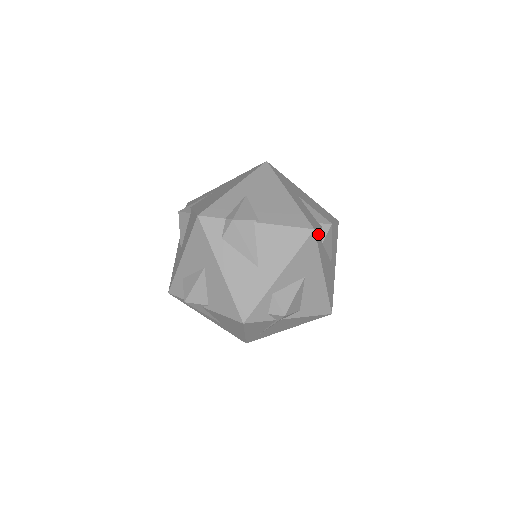
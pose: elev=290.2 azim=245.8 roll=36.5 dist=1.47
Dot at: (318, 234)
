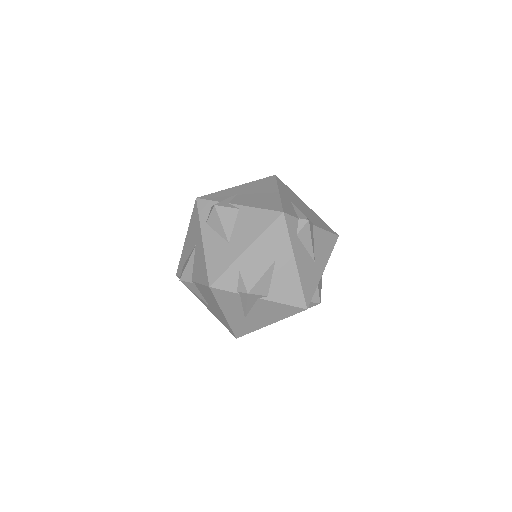
Dot at: occluded
